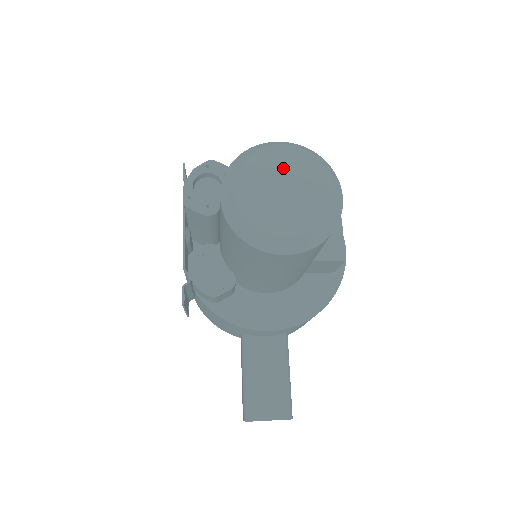
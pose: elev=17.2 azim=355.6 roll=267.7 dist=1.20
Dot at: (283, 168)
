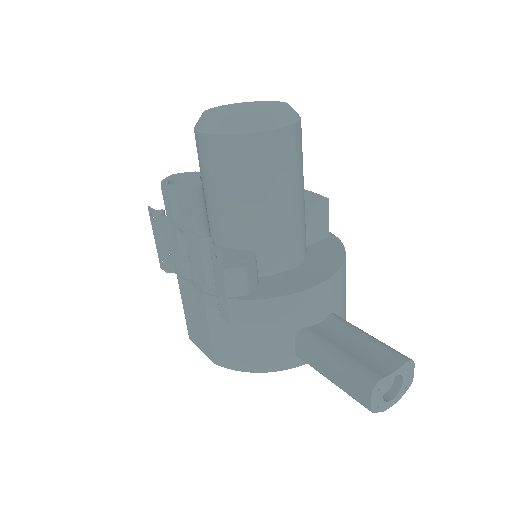
Dot at: (235, 107)
